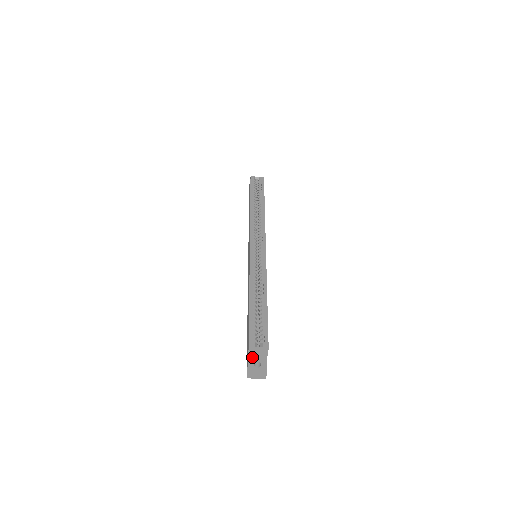
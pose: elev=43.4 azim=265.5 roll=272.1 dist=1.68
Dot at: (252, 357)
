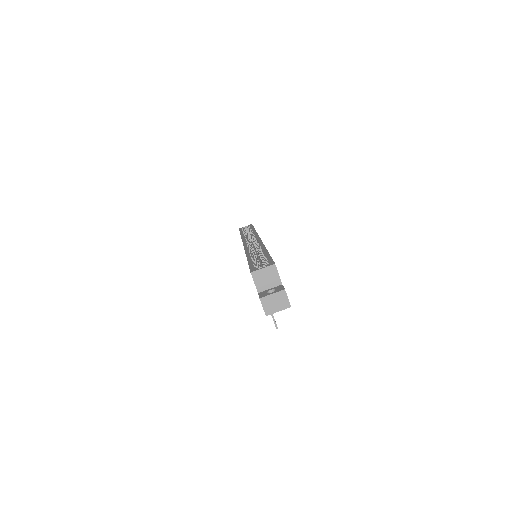
Dot at: (263, 290)
